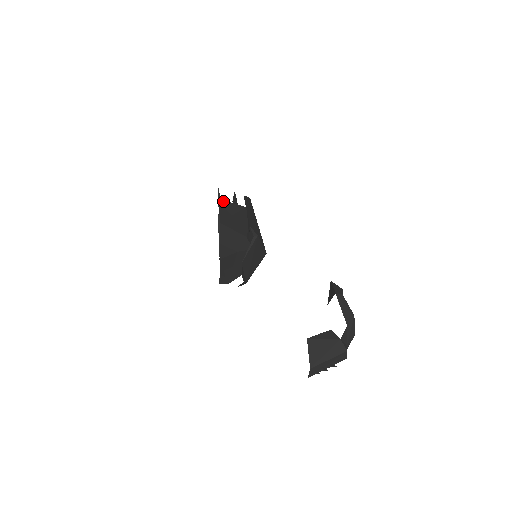
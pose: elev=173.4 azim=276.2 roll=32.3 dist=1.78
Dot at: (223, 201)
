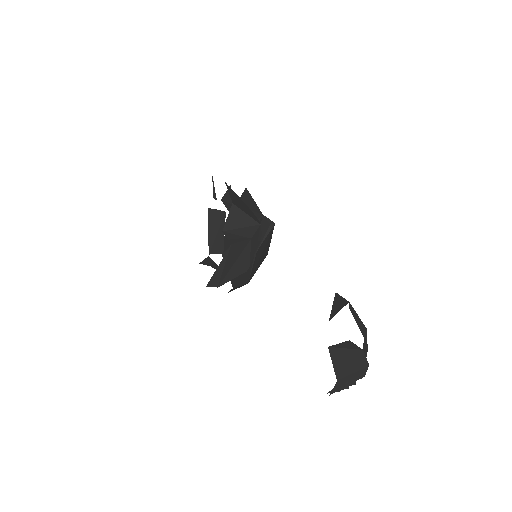
Dot at: (228, 186)
